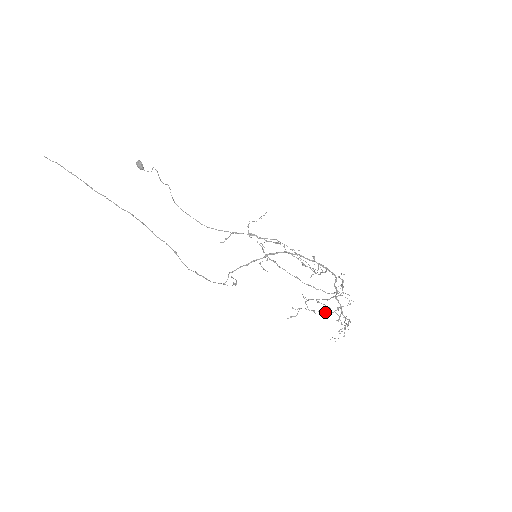
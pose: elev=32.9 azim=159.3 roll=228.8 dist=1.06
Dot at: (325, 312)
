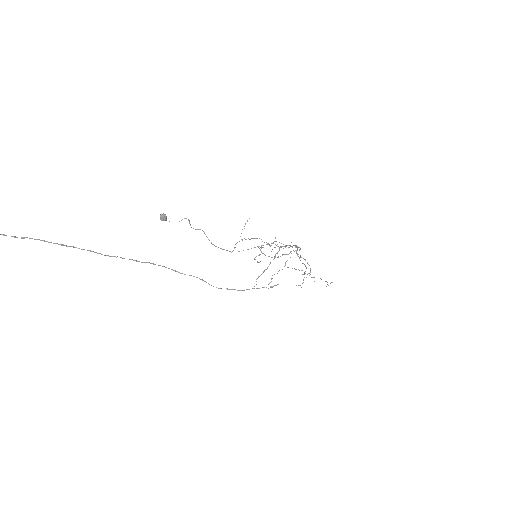
Dot at: occluded
